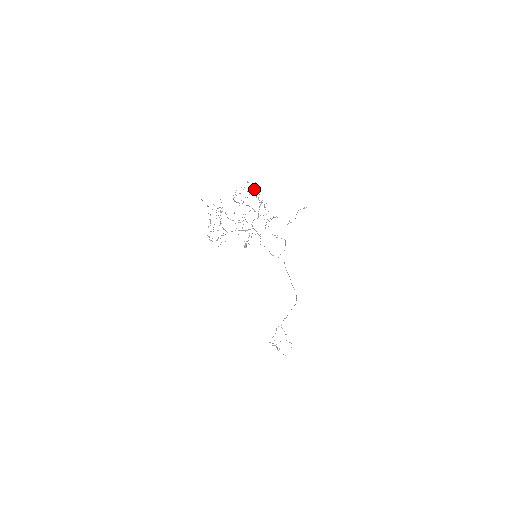
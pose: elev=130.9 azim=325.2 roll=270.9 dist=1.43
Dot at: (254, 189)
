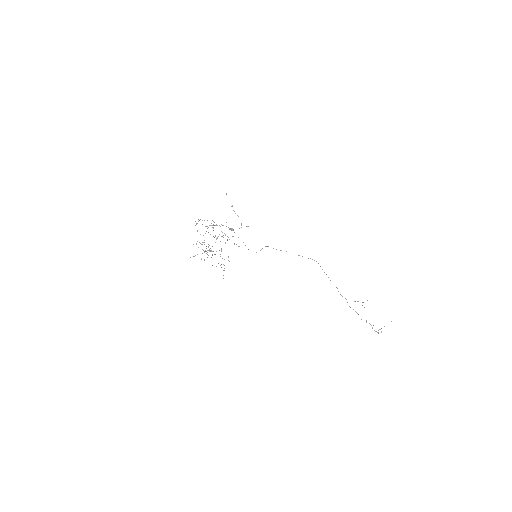
Dot at: (199, 220)
